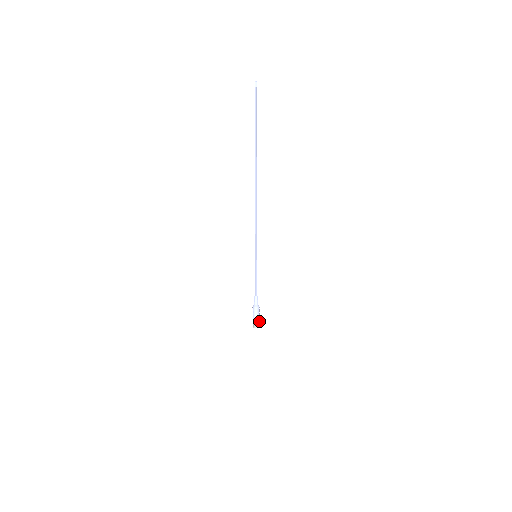
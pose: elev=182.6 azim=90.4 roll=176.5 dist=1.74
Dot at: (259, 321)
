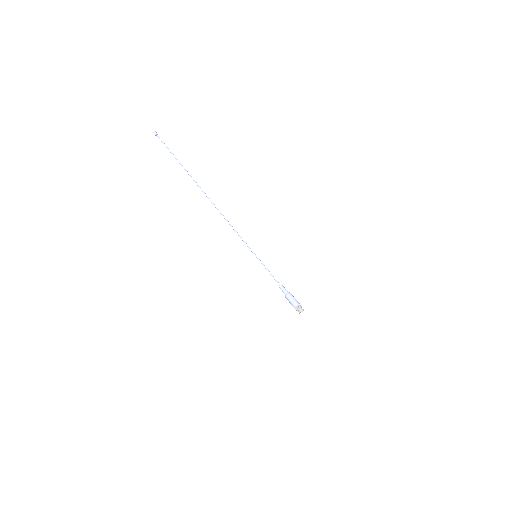
Dot at: (299, 305)
